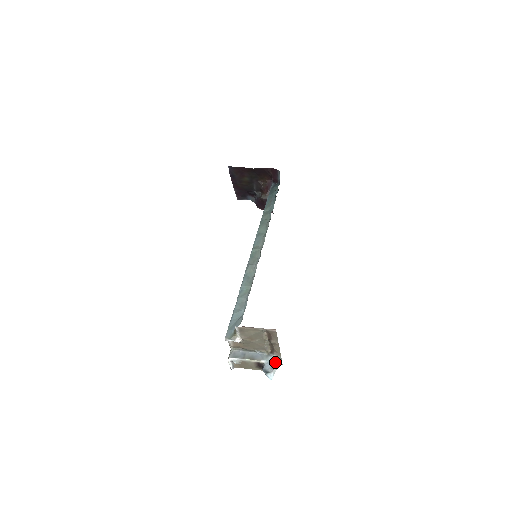
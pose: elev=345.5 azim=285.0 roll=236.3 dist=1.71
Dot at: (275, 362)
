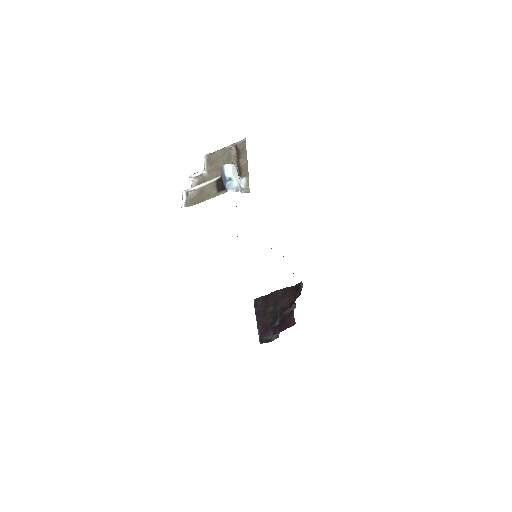
Dot at: (240, 180)
